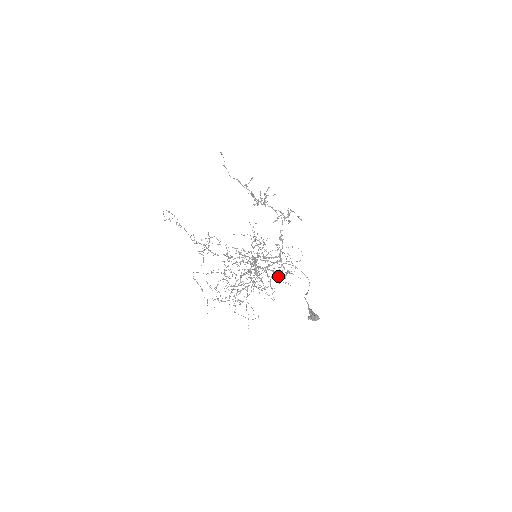
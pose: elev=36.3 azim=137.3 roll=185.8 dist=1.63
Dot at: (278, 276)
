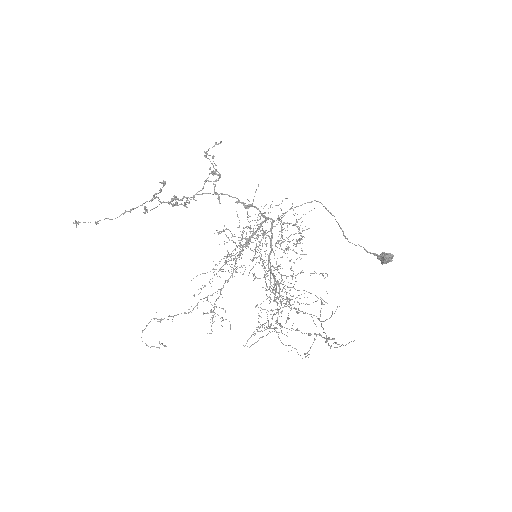
Dot at: occluded
